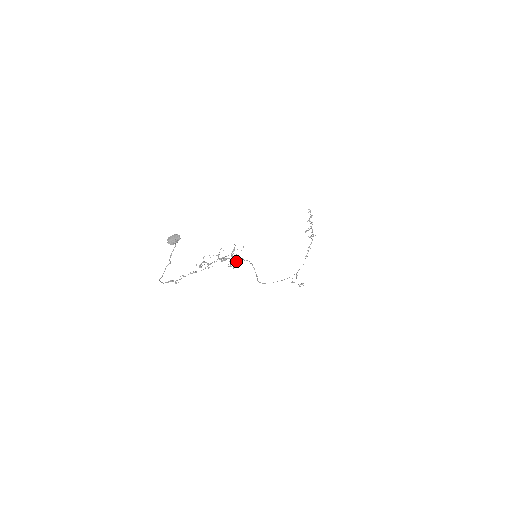
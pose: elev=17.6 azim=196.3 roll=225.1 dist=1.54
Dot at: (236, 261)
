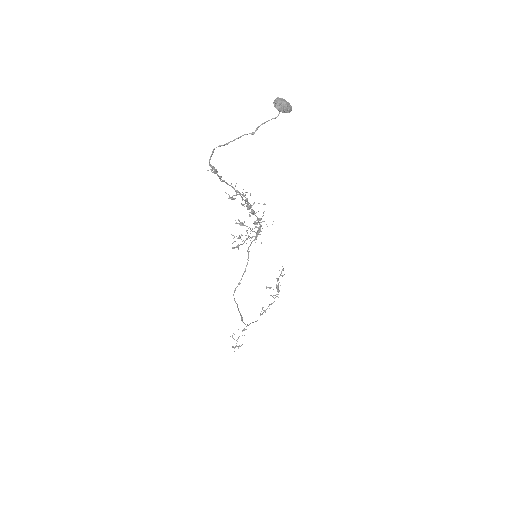
Dot at: occluded
